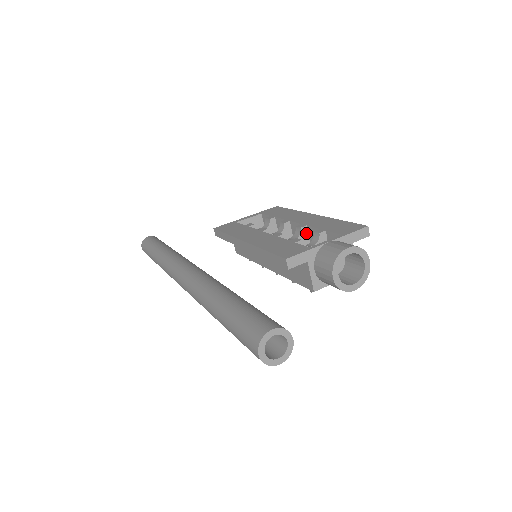
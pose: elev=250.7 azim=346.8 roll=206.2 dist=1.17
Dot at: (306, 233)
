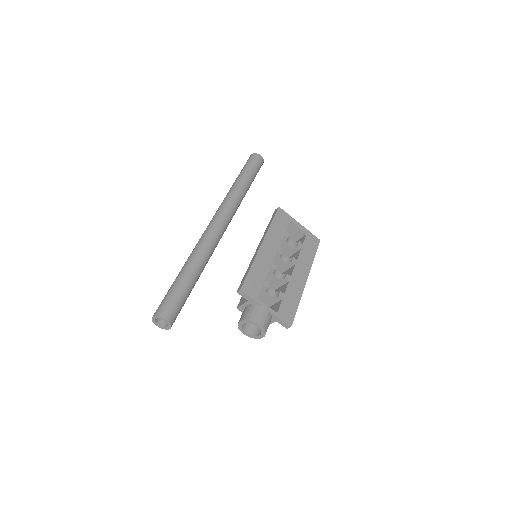
Dot at: (285, 282)
